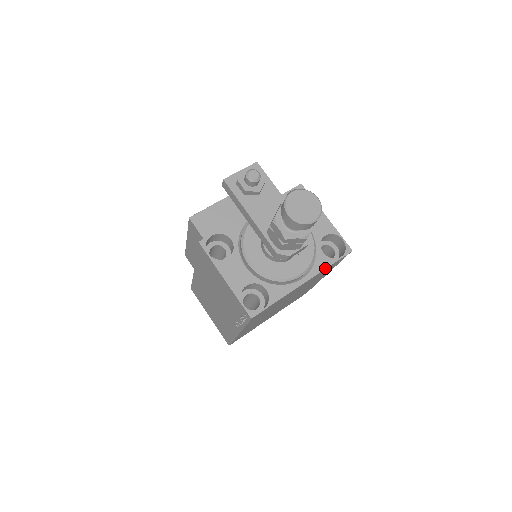
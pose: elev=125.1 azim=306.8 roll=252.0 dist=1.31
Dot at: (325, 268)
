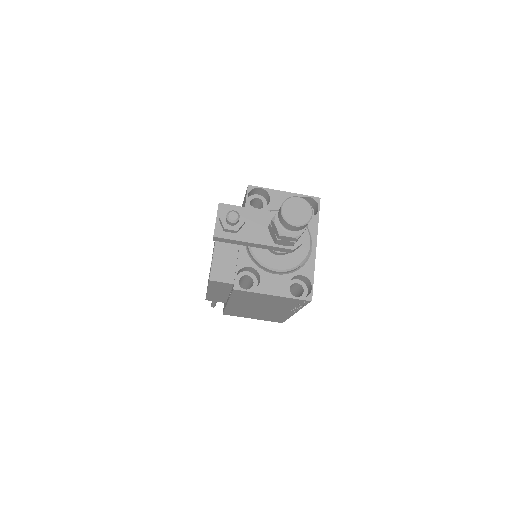
Dot at: (317, 226)
